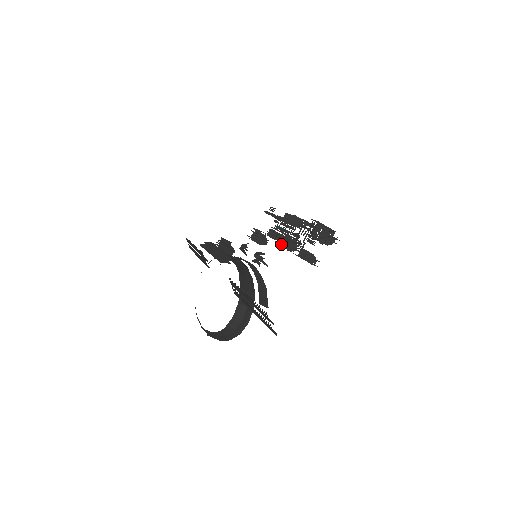
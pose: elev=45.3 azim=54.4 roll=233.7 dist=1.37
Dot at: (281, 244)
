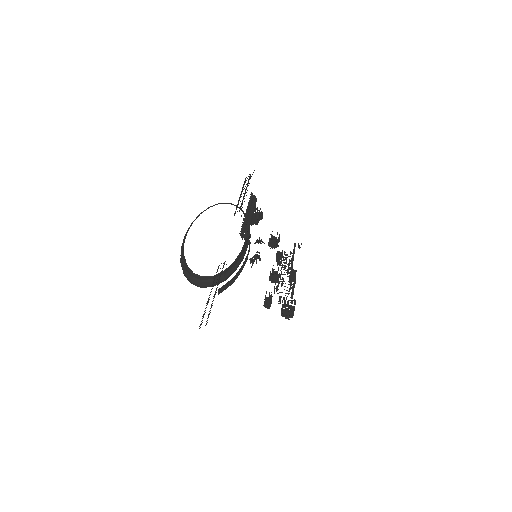
Dot at: (272, 273)
